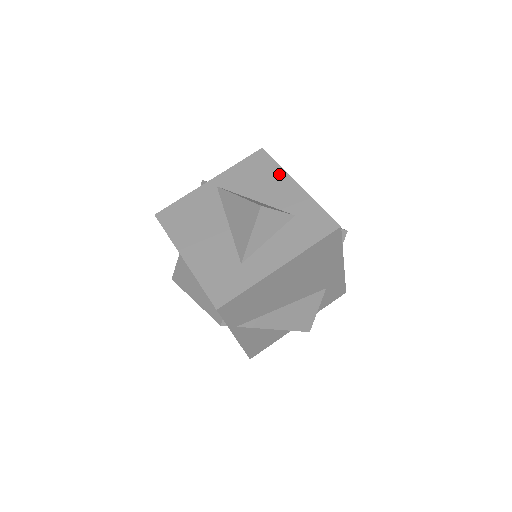
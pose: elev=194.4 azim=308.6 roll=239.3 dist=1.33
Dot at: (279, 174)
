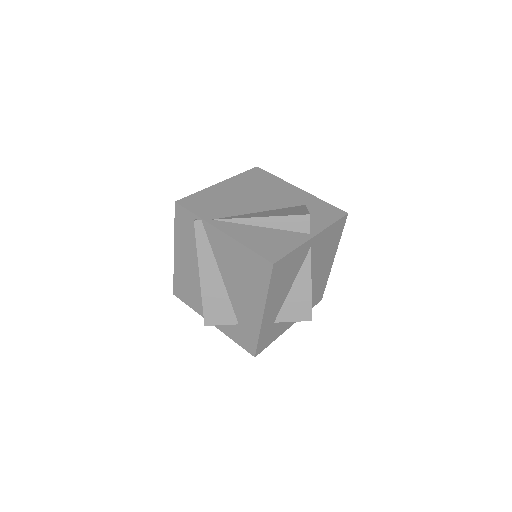
Dot at: occluded
